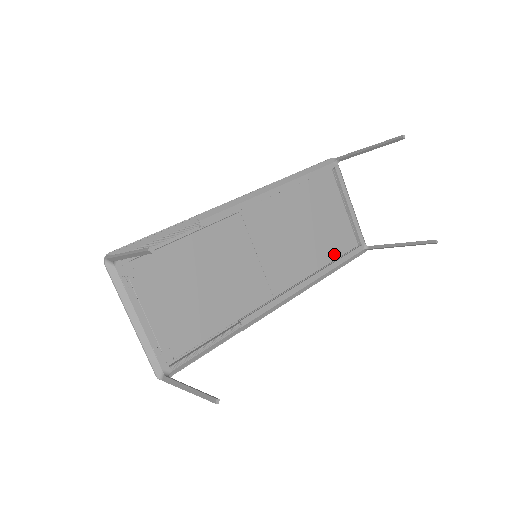
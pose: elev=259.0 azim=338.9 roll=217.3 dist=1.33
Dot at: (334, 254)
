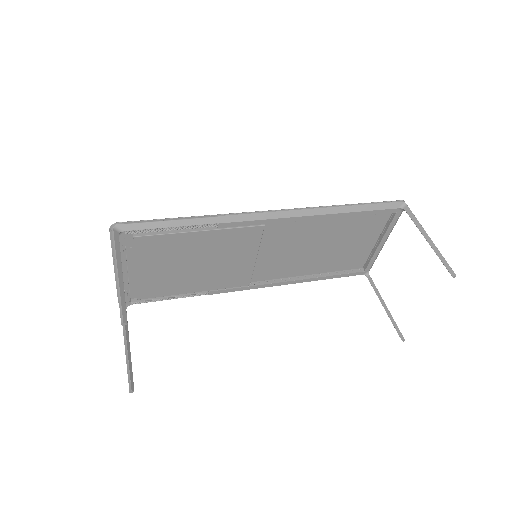
Dot at: (333, 268)
